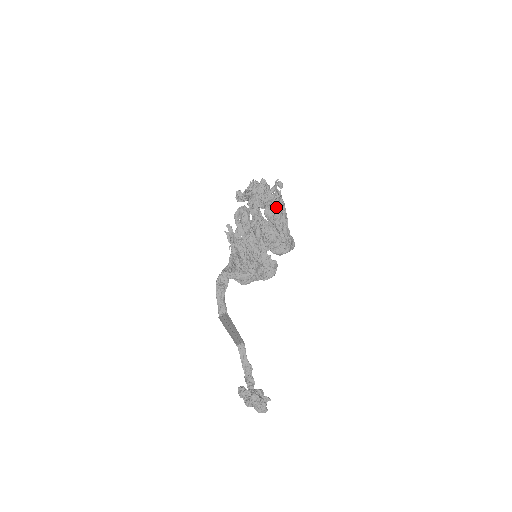
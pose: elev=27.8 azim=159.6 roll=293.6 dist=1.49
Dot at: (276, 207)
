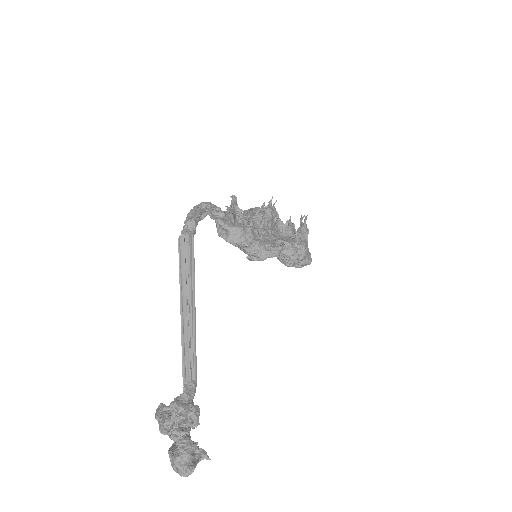
Dot at: occluded
